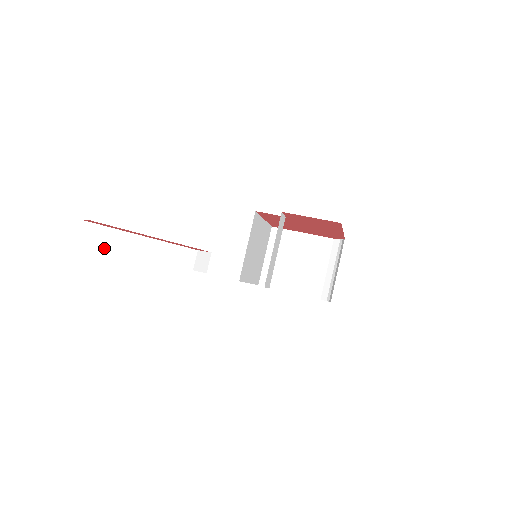
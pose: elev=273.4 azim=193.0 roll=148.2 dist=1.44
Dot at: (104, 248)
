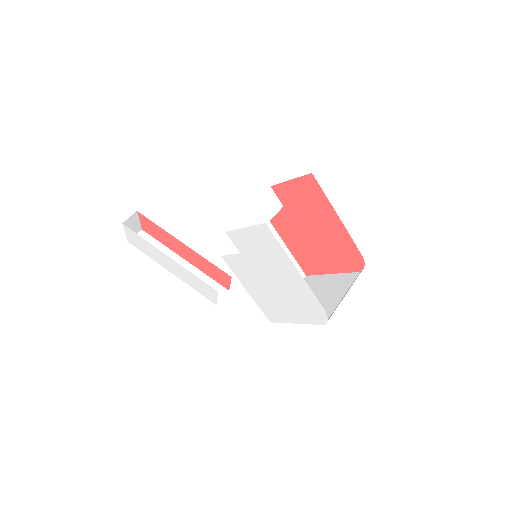
Dot at: (146, 253)
